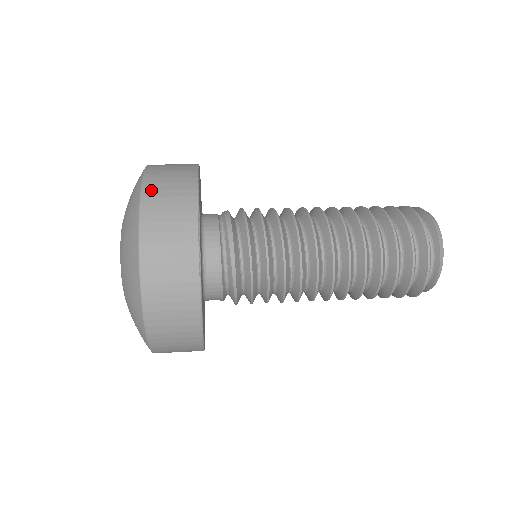
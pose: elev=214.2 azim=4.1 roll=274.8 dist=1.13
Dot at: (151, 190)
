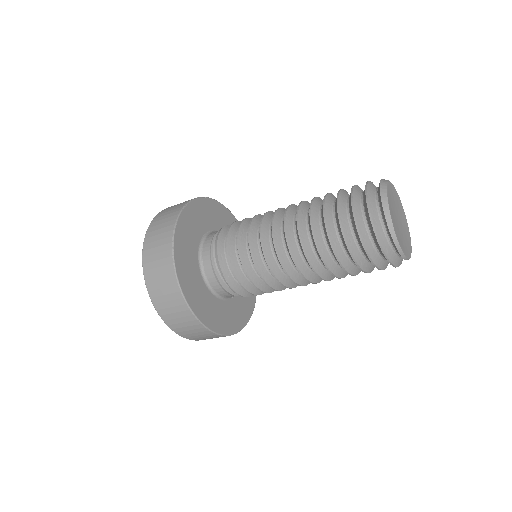
Dot at: (157, 218)
